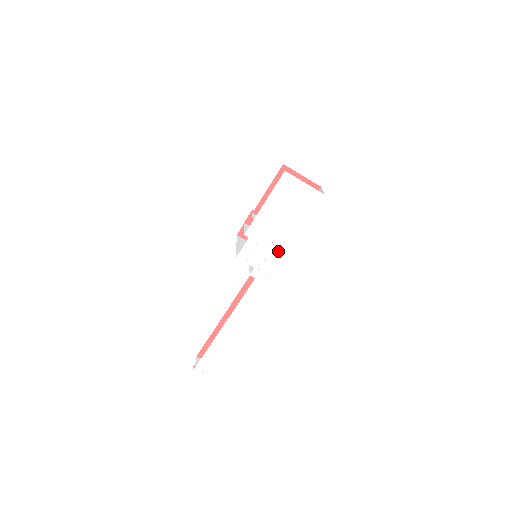
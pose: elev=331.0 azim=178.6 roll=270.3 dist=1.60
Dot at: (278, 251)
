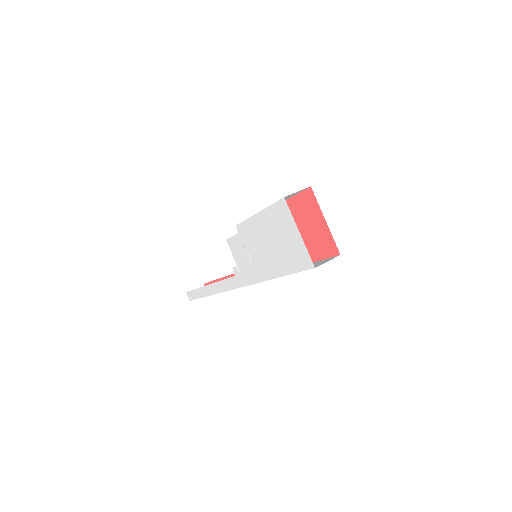
Dot at: (258, 274)
